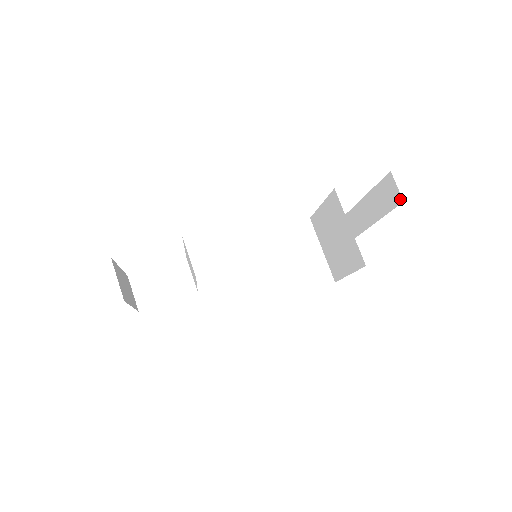
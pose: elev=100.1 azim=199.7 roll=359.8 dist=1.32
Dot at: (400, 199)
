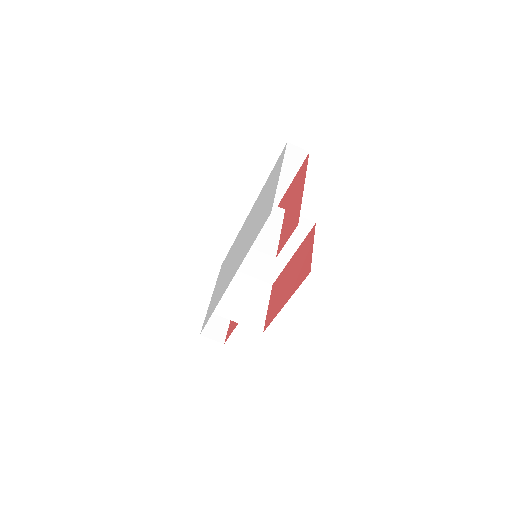
Dot at: occluded
